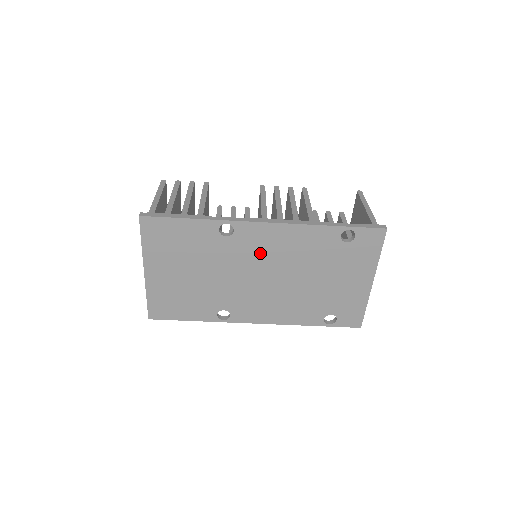
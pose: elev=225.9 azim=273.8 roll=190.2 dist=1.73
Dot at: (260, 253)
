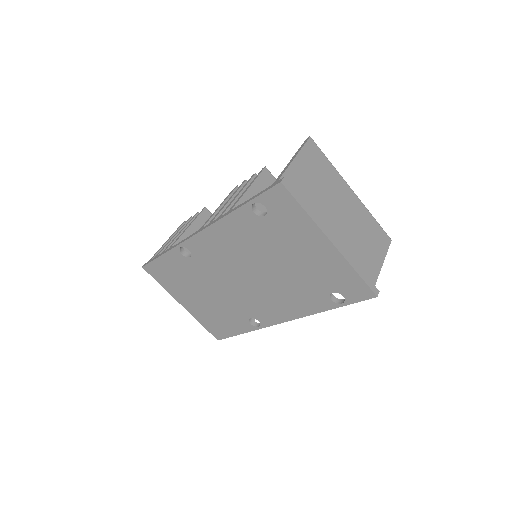
Dot at: (221, 259)
